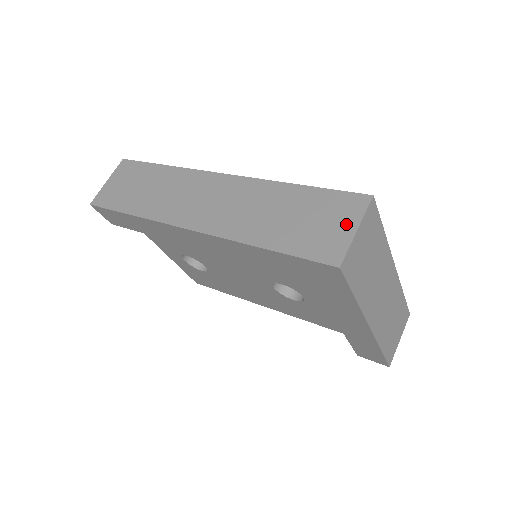
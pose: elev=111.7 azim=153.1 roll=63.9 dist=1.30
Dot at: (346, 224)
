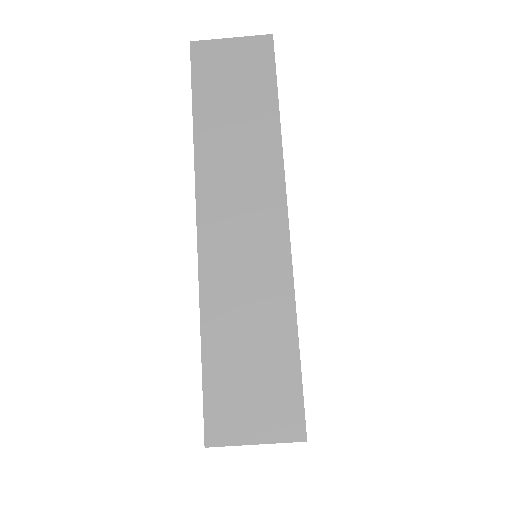
Dot at: (260, 427)
